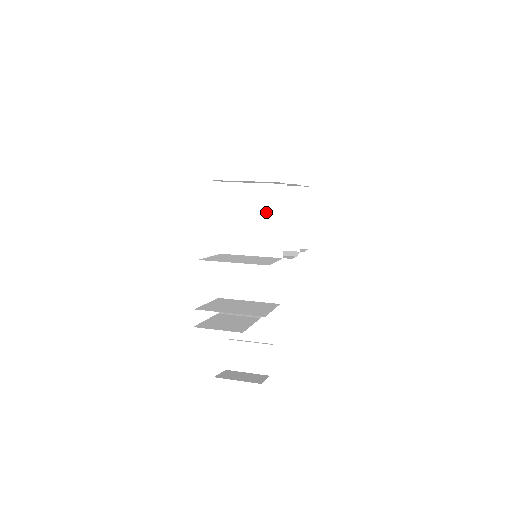
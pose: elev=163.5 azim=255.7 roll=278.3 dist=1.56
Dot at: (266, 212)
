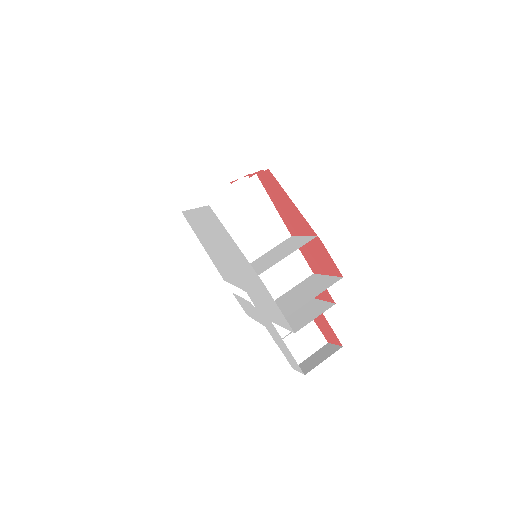
Dot at: (254, 208)
